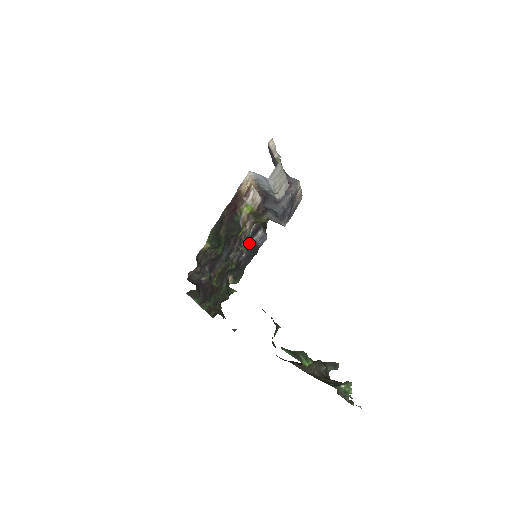
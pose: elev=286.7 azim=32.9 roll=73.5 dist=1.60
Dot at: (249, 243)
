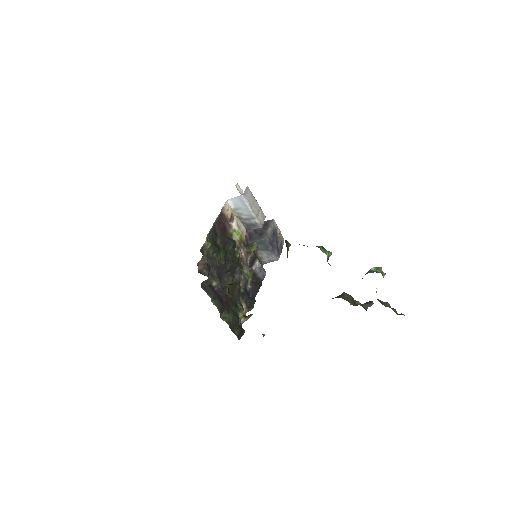
Dot at: (250, 273)
